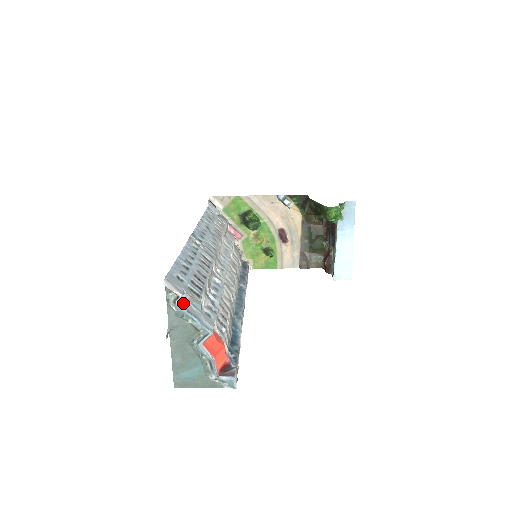
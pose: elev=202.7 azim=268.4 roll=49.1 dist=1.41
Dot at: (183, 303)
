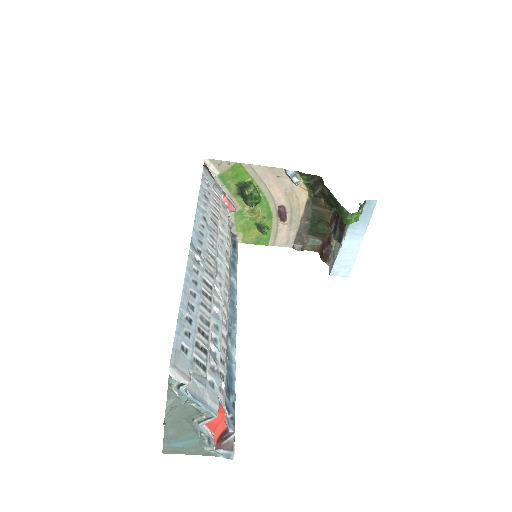
Dot at: occluded
